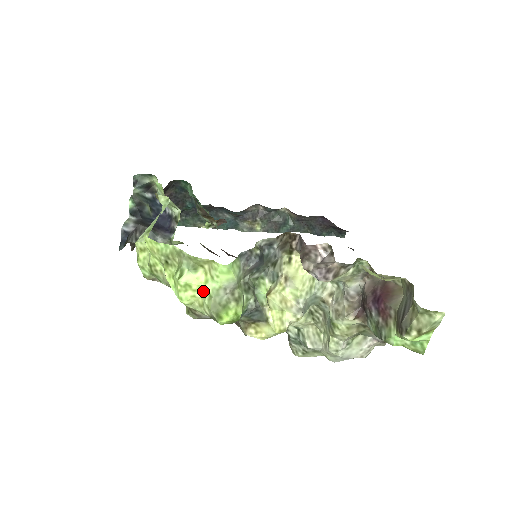
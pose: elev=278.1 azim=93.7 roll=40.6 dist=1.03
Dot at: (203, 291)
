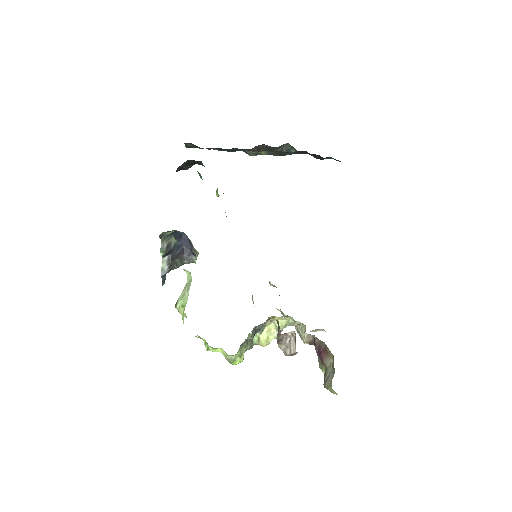
Dot at: (221, 352)
